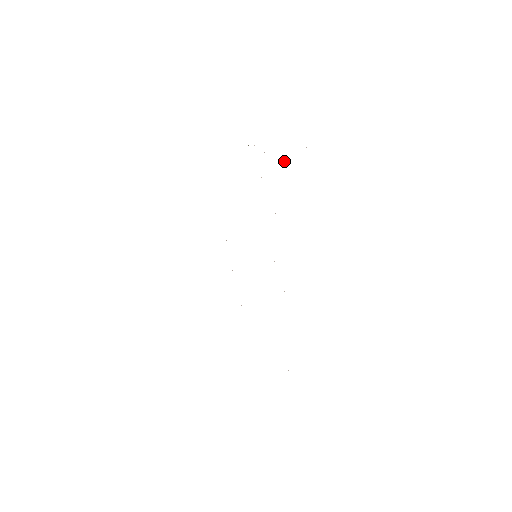
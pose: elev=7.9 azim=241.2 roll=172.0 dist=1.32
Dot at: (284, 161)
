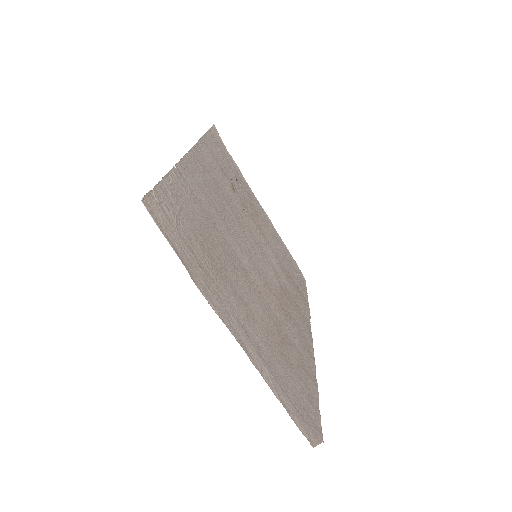
Dot at: (240, 187)
